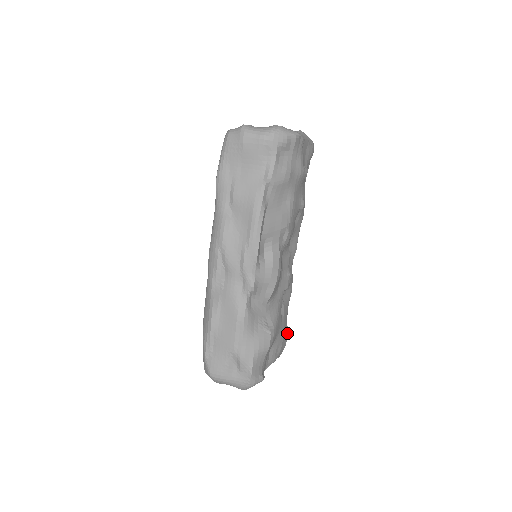
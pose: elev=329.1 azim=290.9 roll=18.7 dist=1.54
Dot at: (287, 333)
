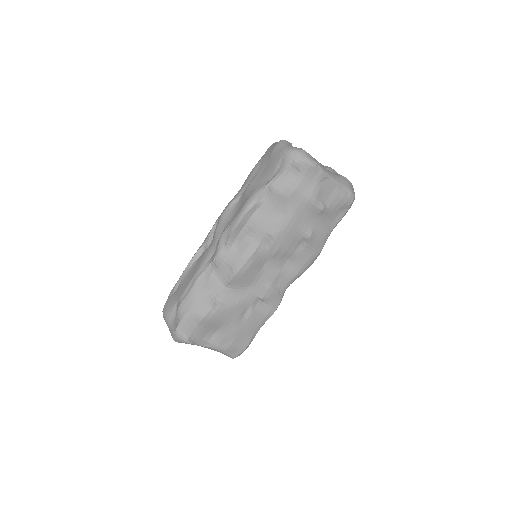
Dot at: (248, 342)
